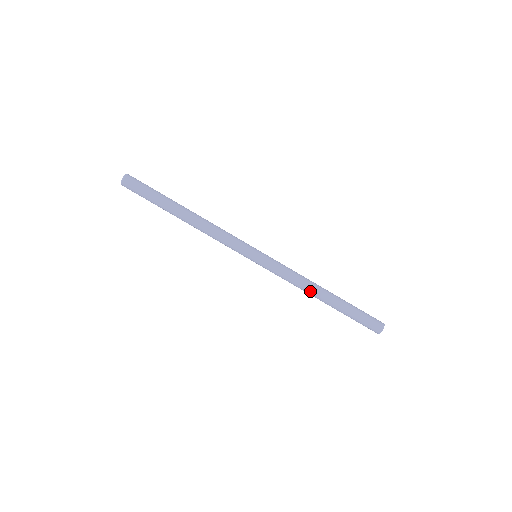
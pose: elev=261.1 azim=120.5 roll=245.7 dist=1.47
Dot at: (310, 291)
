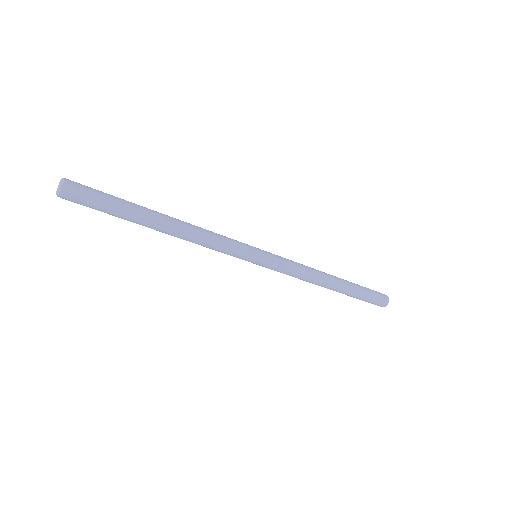
Dot at: (314, 283)
